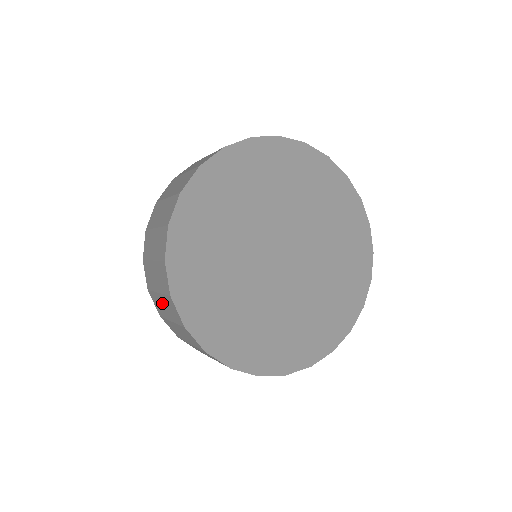
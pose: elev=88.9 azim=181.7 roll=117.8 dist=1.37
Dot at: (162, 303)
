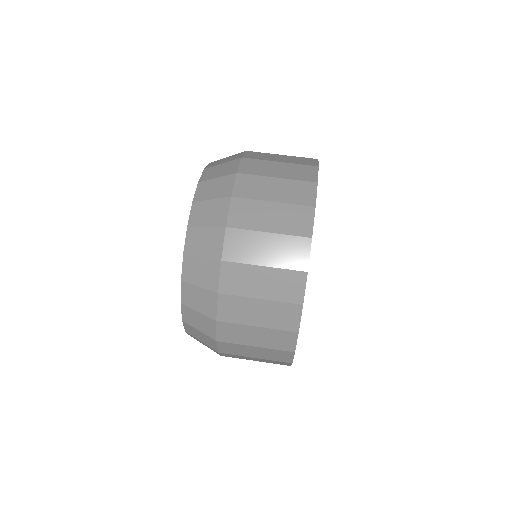
Dot at: (260, 278)
